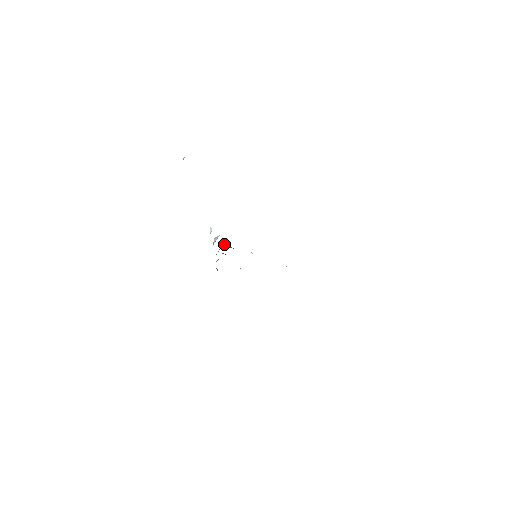
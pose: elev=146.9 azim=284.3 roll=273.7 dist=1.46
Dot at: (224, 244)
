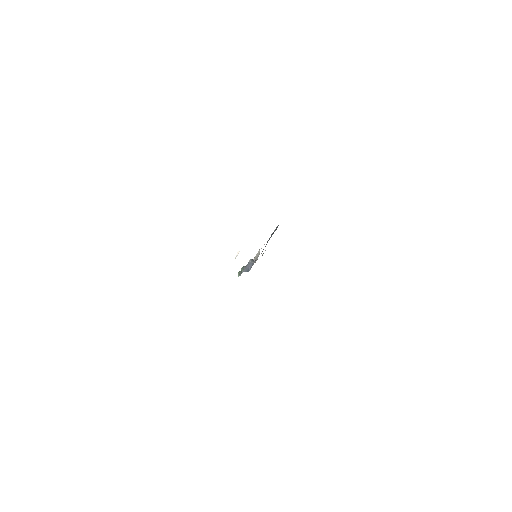
Dot at: (251, 260)
